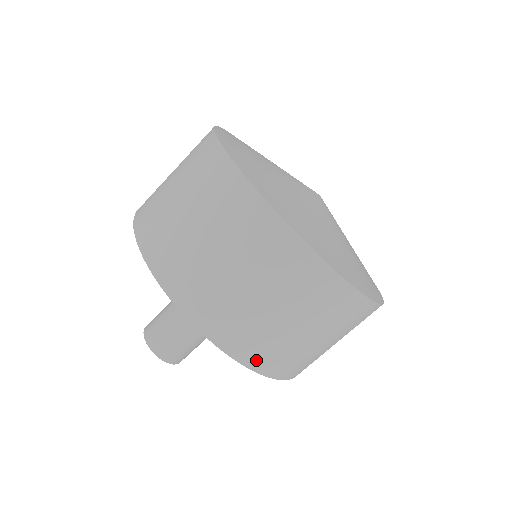
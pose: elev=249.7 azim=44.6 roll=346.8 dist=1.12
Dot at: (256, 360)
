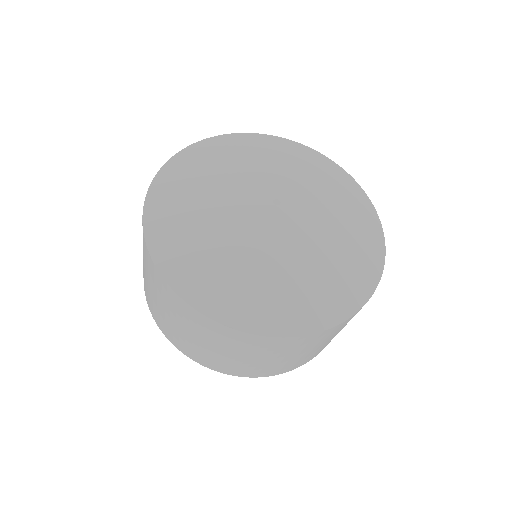
Dot at: (245, 374)
